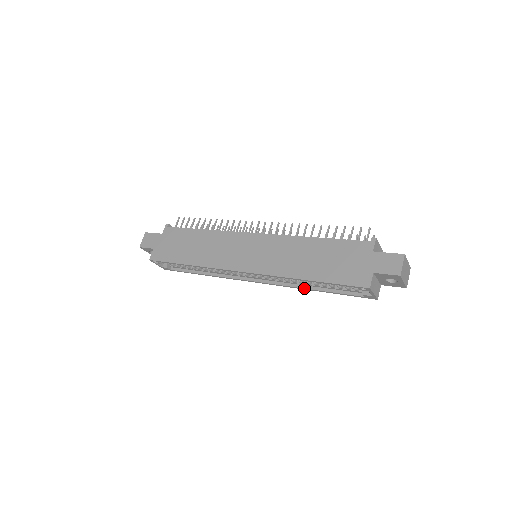
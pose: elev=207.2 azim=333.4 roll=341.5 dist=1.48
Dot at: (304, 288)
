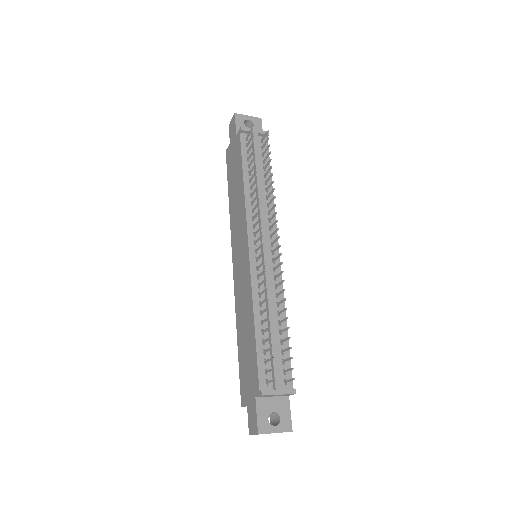
Dot at: occluded
